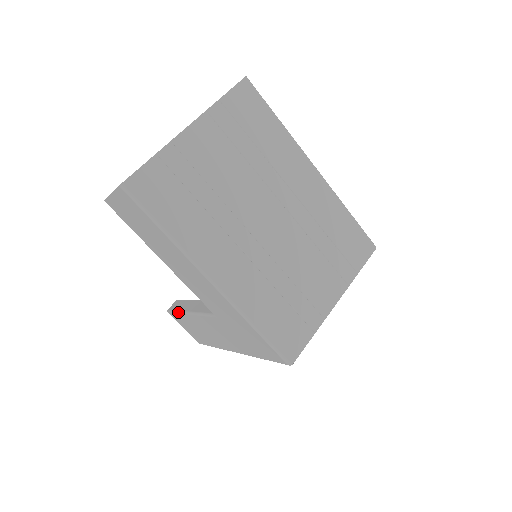
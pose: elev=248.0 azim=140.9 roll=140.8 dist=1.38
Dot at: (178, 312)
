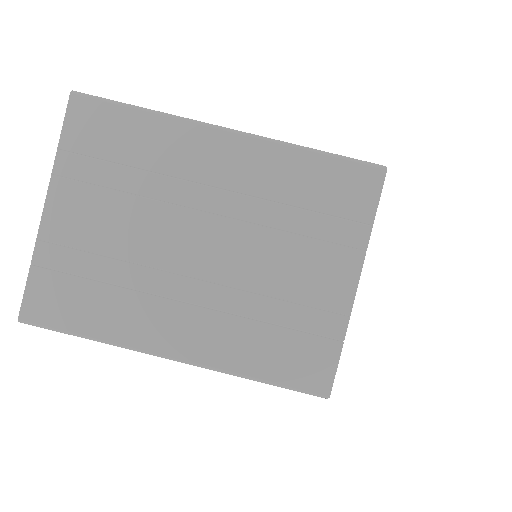
Dot at: occluded
